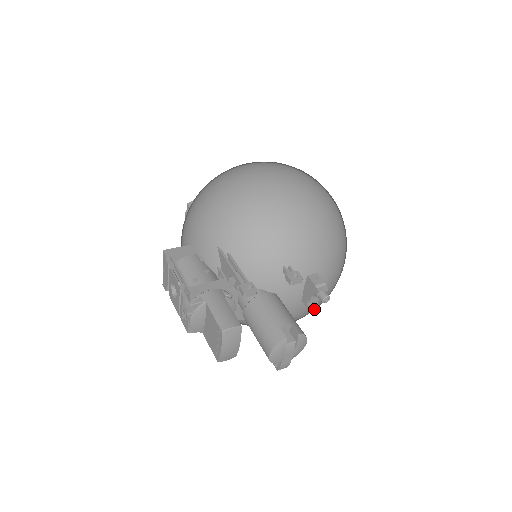
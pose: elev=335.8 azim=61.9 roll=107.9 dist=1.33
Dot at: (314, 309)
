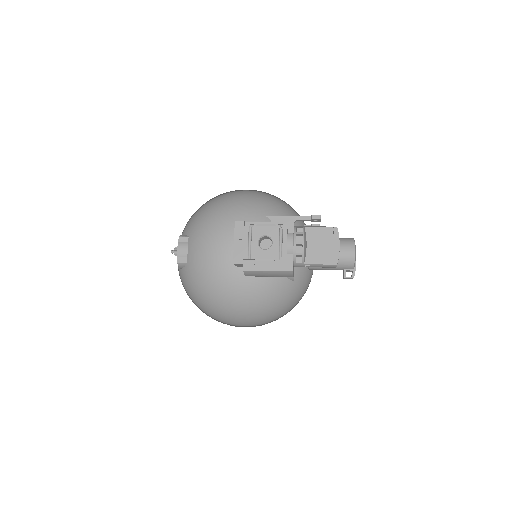
Dot at: occluded
